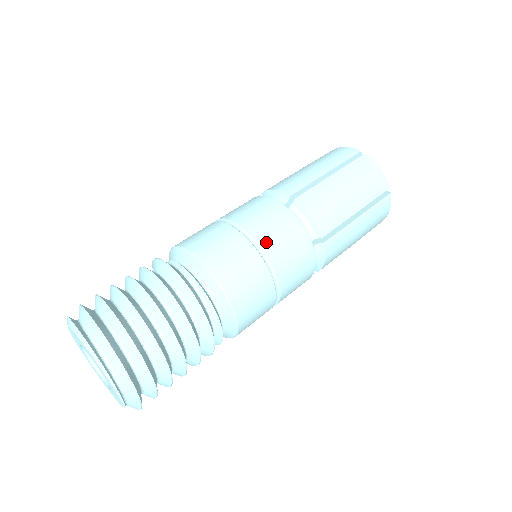
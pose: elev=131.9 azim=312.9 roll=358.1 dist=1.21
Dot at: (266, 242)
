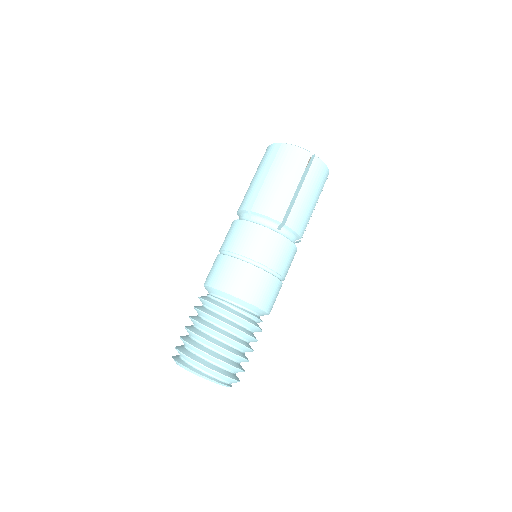
Dot at: (279, 268)
